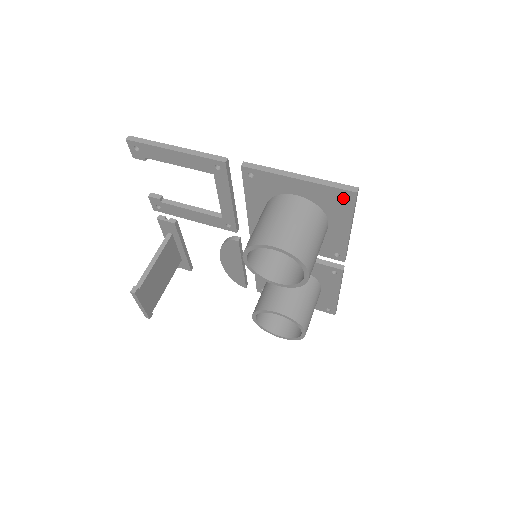
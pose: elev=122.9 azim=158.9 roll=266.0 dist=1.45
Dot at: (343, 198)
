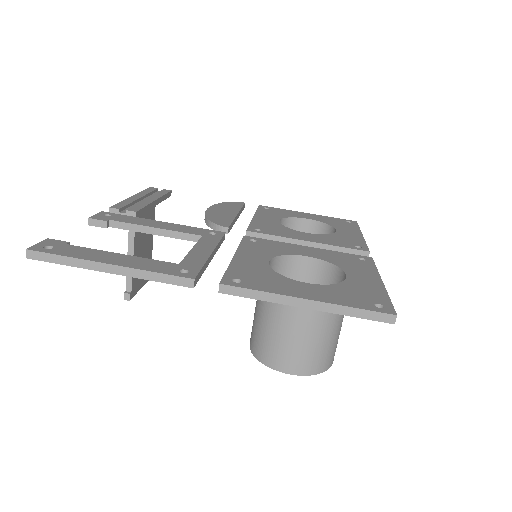
Dot at: occluded
